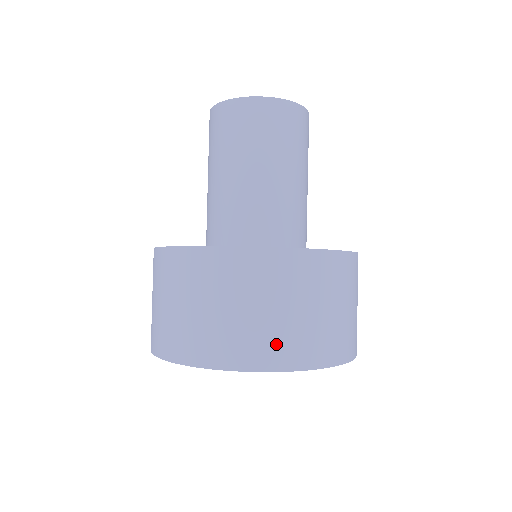
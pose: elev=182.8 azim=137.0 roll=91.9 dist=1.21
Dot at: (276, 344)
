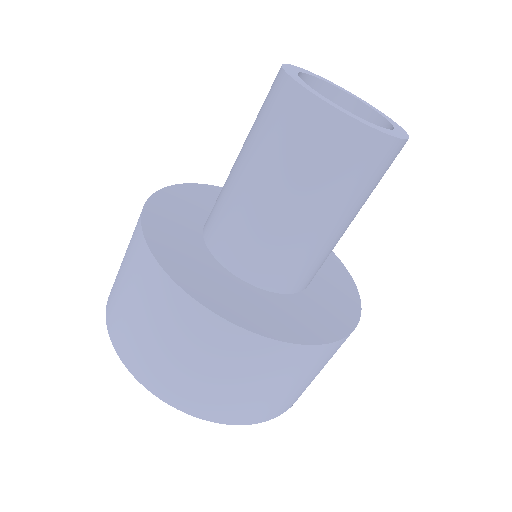
Dot at: (171, 382)
